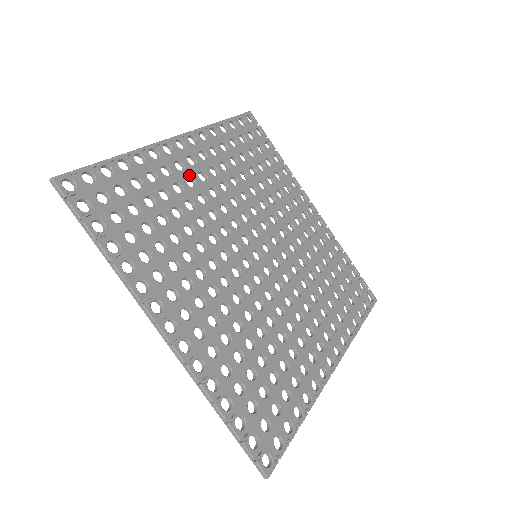
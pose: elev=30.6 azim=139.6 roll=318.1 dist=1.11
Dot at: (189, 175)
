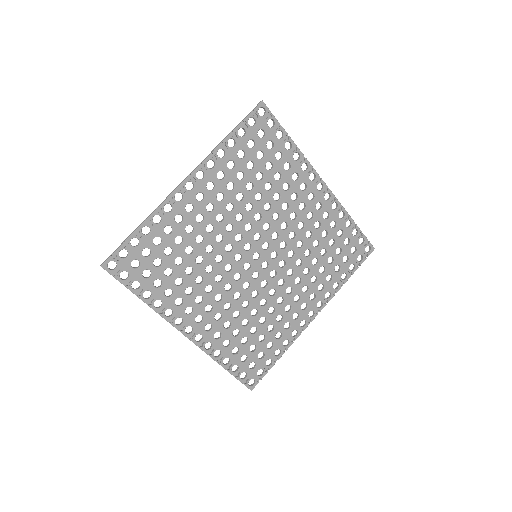
Dot at: (198, 213)
